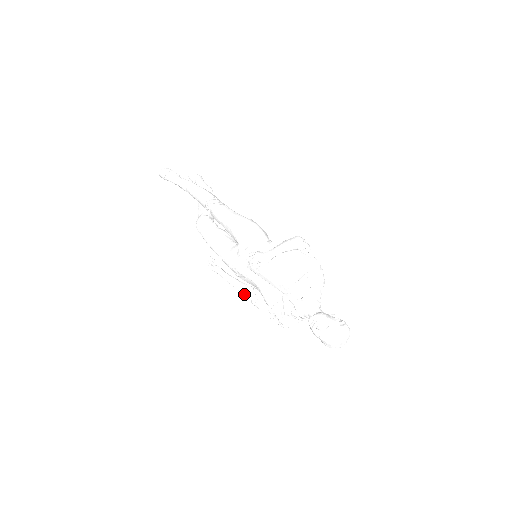
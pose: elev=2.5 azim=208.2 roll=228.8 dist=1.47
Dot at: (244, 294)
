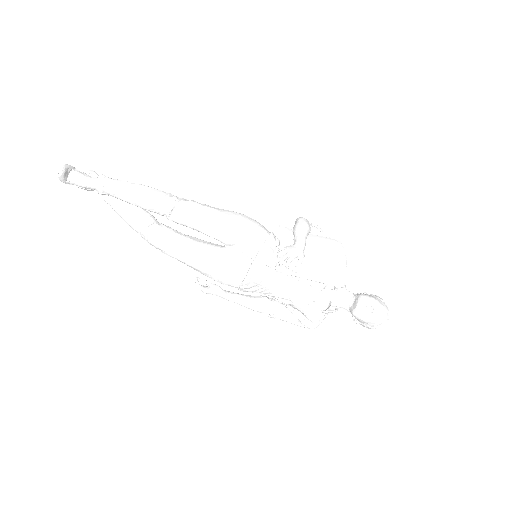
Dot at: (256, 308)
